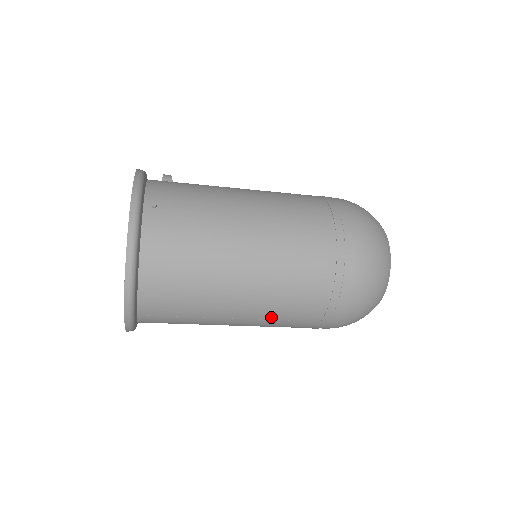
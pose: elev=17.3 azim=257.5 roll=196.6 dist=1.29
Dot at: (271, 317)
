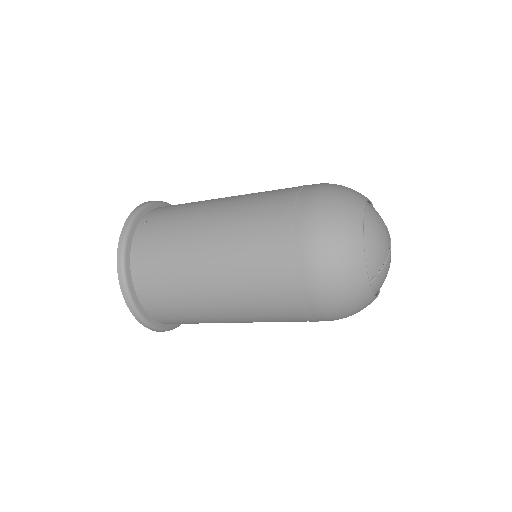
Dot at: (246, 307)
